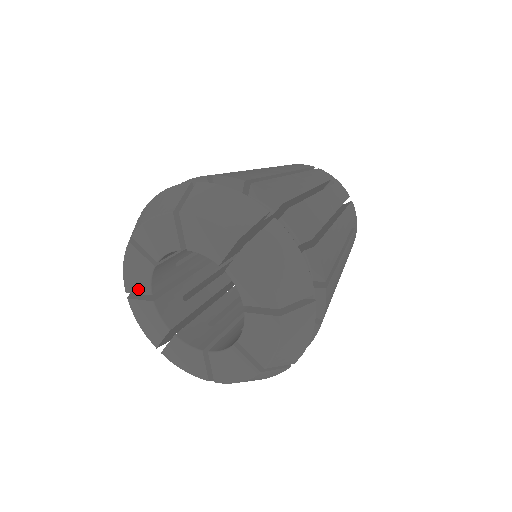
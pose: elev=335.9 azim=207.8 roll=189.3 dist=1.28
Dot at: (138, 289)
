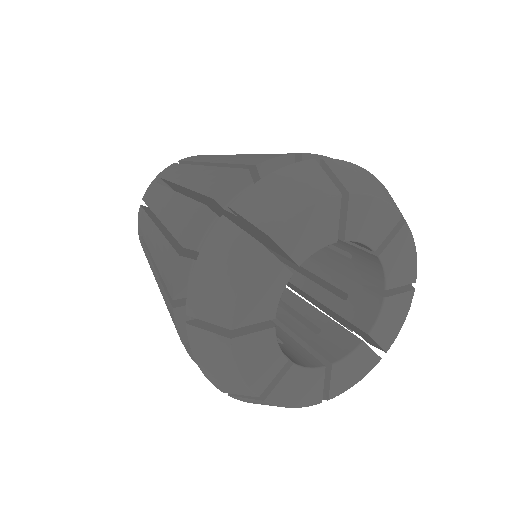
Dot at: (256, 317)
